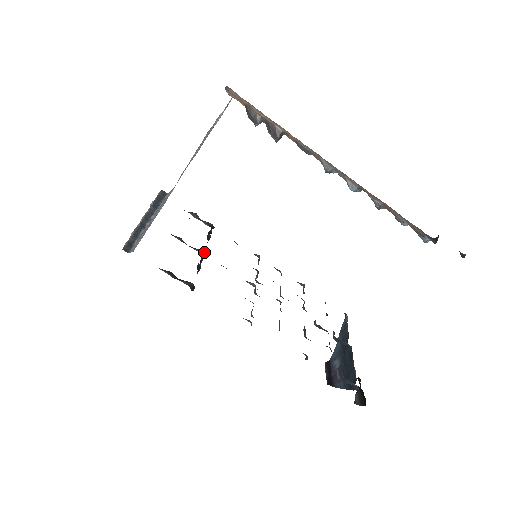
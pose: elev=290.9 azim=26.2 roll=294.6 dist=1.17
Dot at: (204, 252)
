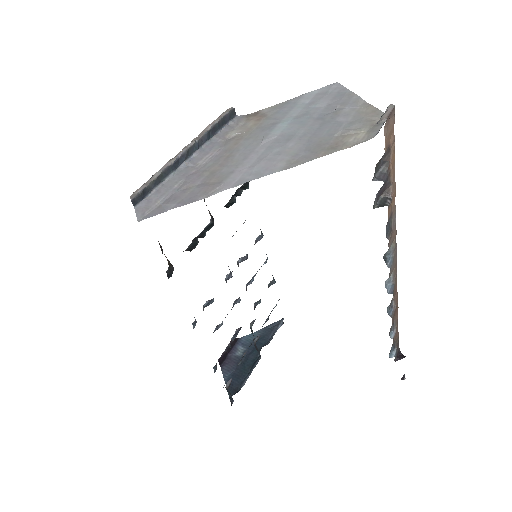
Dot at: occluded
